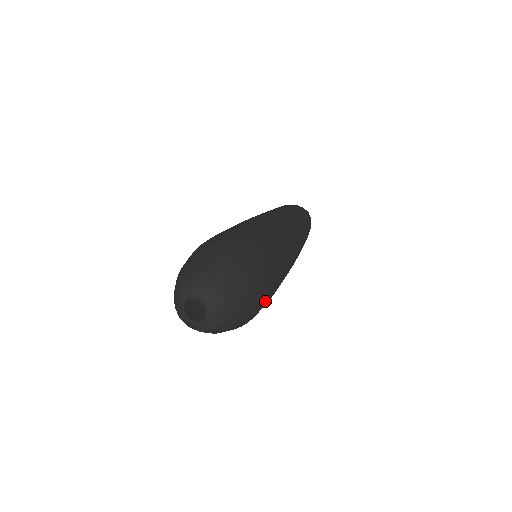
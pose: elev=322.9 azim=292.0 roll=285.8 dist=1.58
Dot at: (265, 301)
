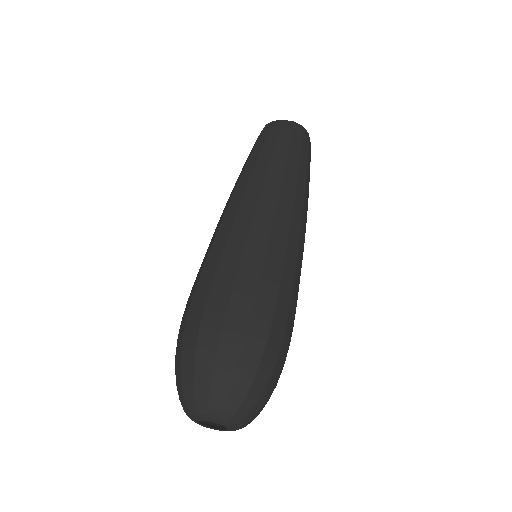
Dot at: occluded
